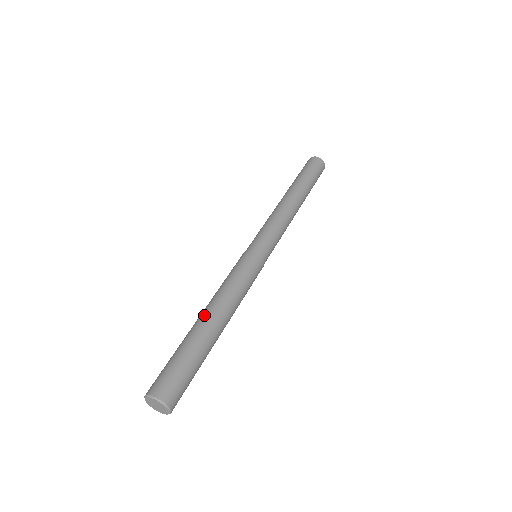
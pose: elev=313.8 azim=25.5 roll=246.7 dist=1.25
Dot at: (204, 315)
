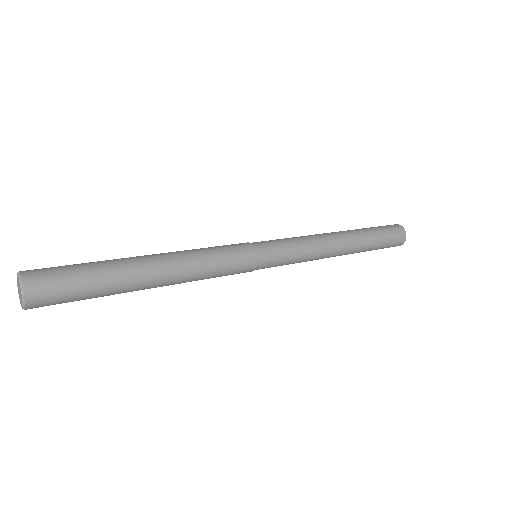
Dot at: (151, 259)
